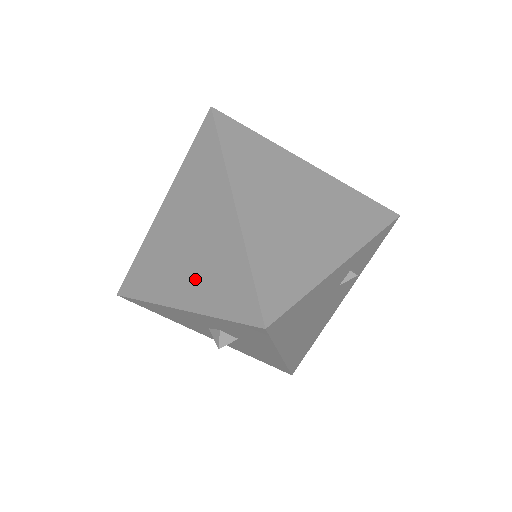
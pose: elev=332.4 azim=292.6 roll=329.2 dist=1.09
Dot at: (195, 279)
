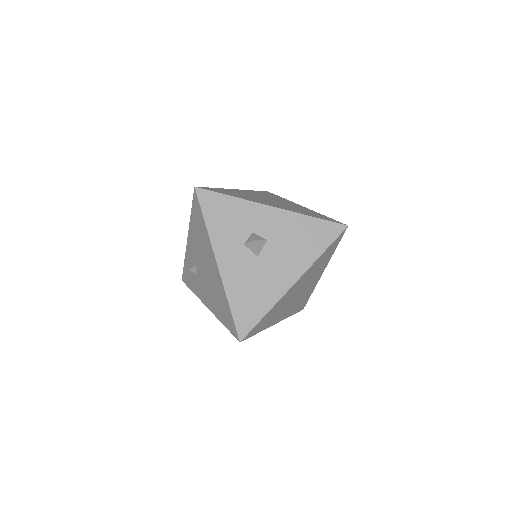
Dot at: occluded
